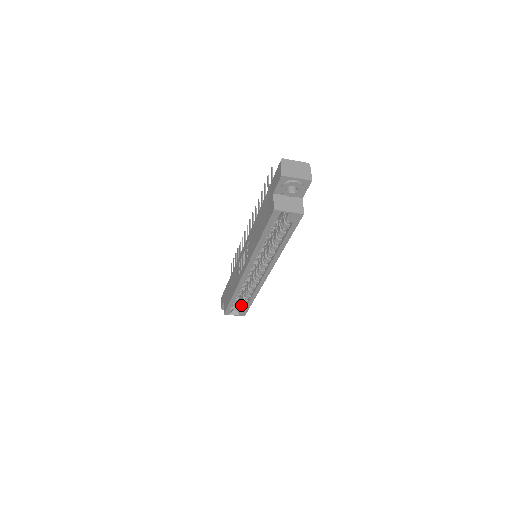
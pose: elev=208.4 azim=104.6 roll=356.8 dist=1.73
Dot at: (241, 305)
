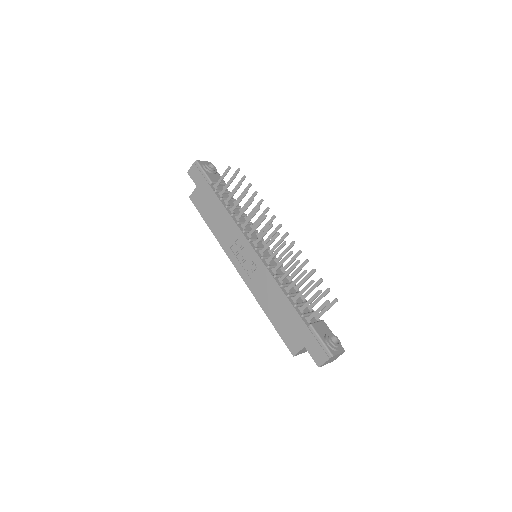
Dot at: occluded
